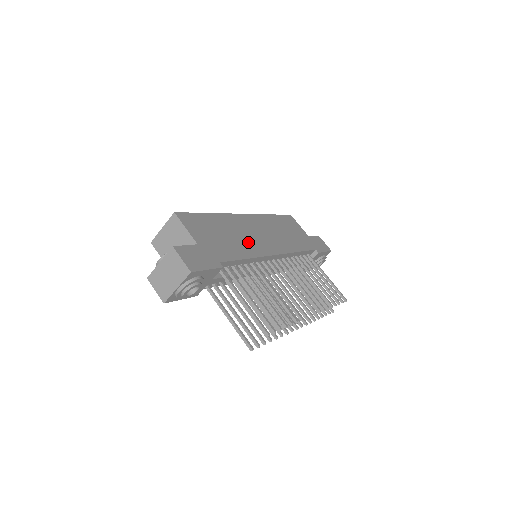
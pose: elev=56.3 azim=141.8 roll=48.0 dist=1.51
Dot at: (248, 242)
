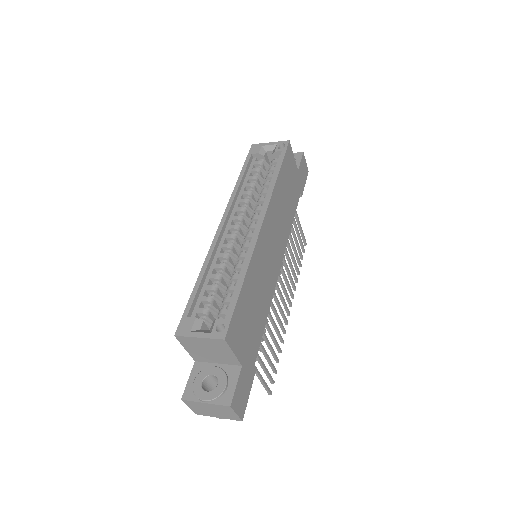
Dot at: (267, 283)
